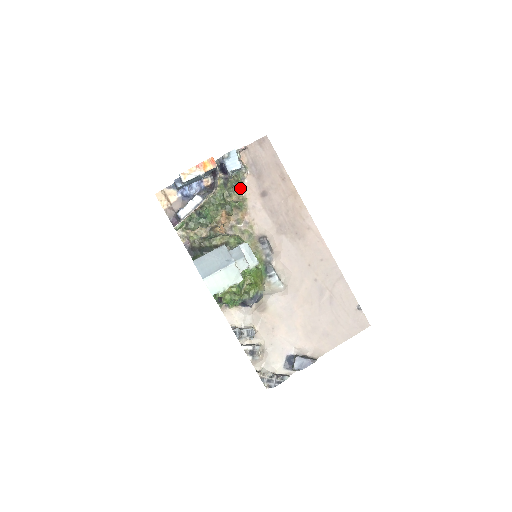
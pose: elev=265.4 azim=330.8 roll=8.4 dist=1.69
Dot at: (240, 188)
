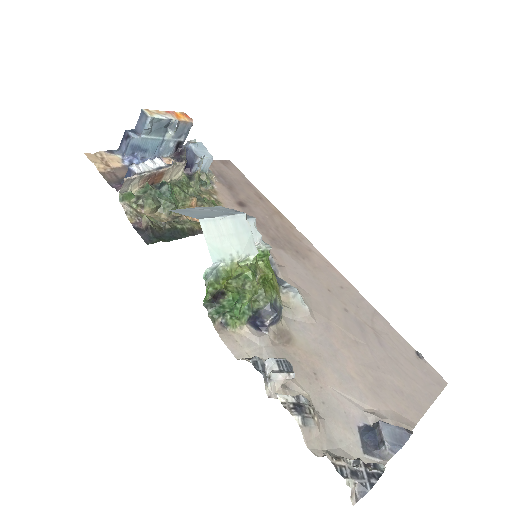
Dot at: (209, 191)
